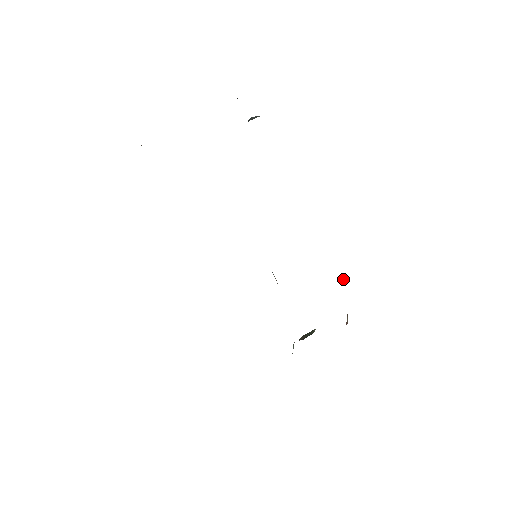
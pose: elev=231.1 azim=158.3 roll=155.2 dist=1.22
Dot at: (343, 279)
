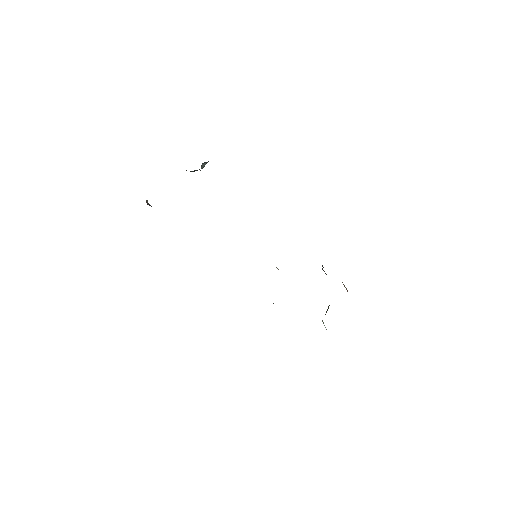
Dot at: occluded
